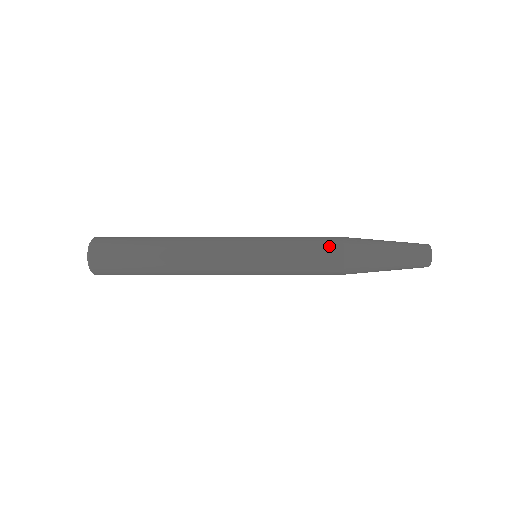
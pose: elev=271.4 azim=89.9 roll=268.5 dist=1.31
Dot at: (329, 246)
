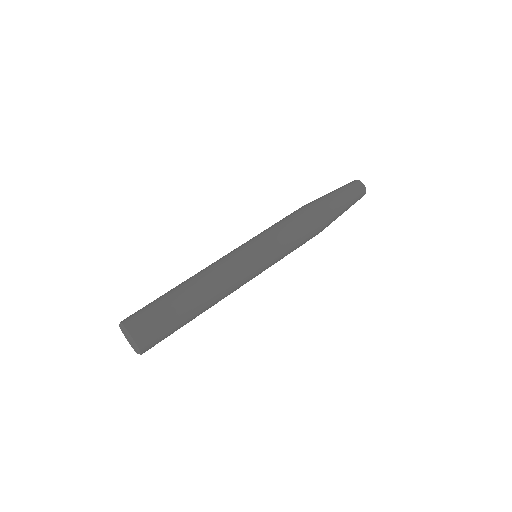
Dot at: (305, 217)
